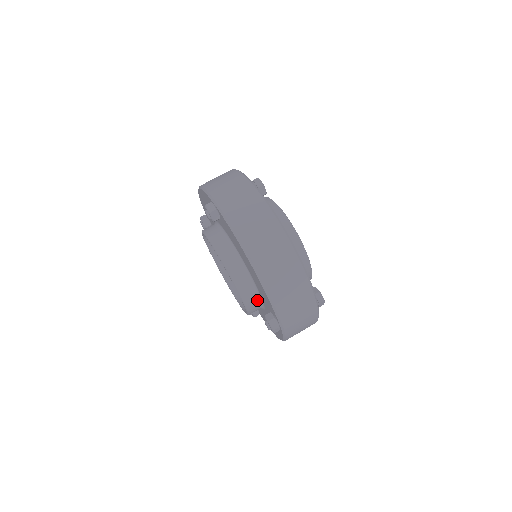
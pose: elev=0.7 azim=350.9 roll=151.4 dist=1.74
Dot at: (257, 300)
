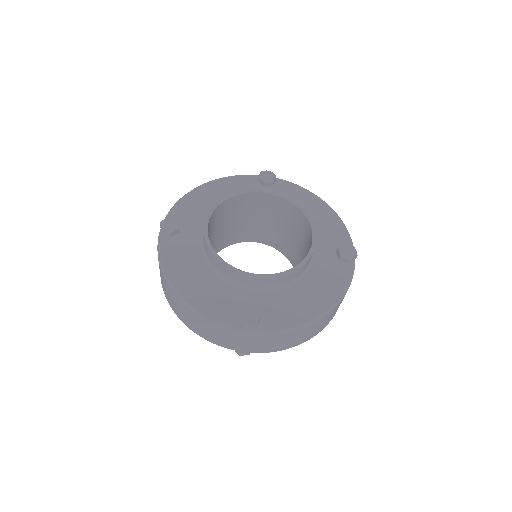
Dot at: occluded
